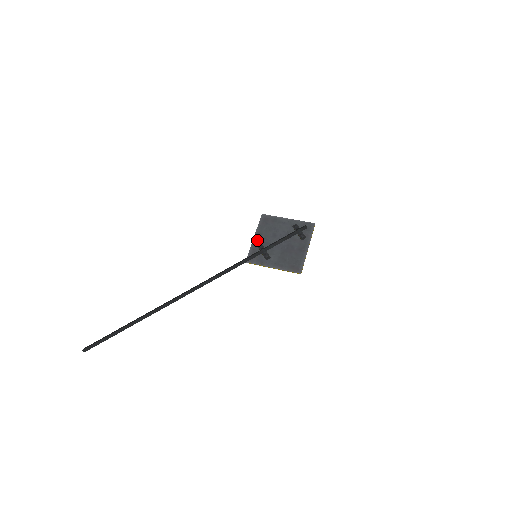
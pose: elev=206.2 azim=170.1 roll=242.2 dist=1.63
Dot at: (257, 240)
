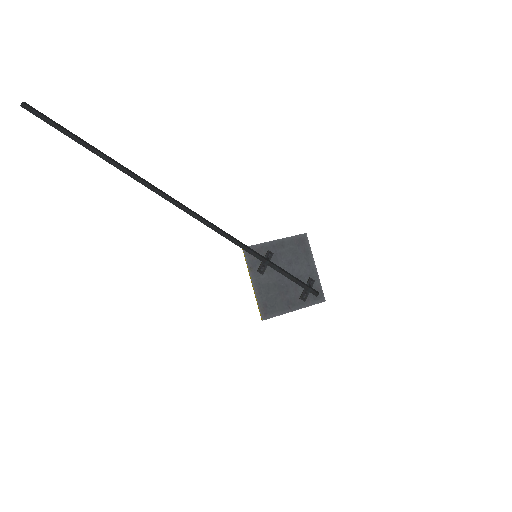
Dot at: (275, 246)
